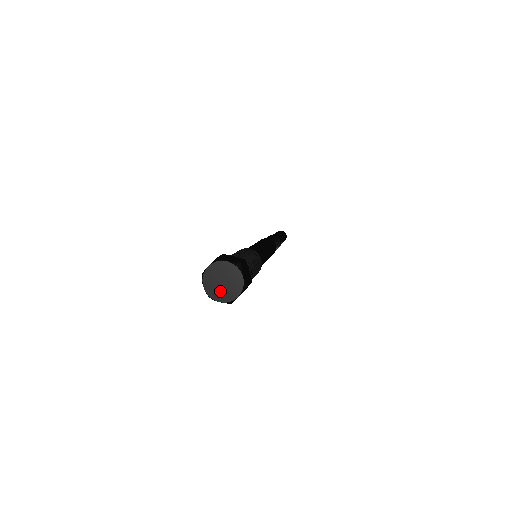
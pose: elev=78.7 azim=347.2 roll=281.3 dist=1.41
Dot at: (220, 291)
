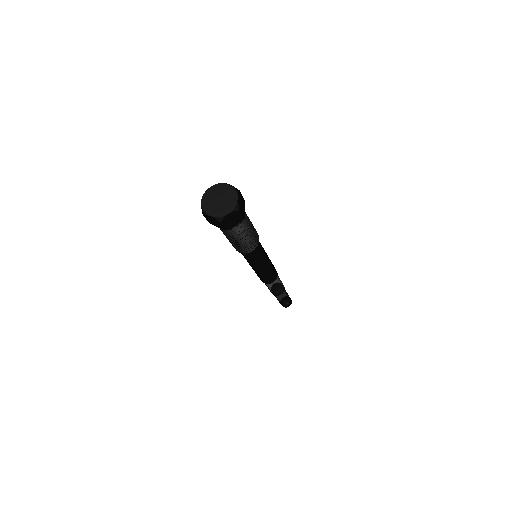
Dot at: (214, 207)
